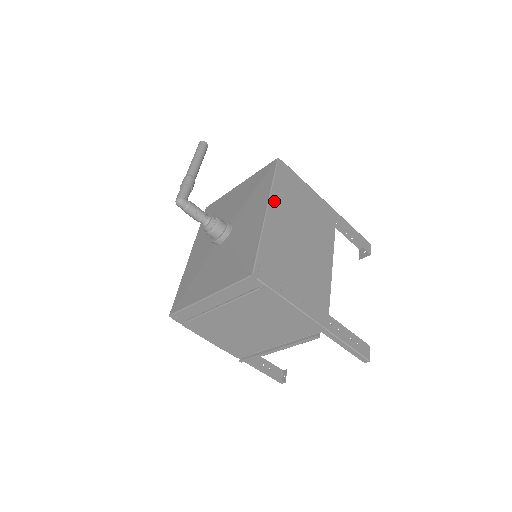
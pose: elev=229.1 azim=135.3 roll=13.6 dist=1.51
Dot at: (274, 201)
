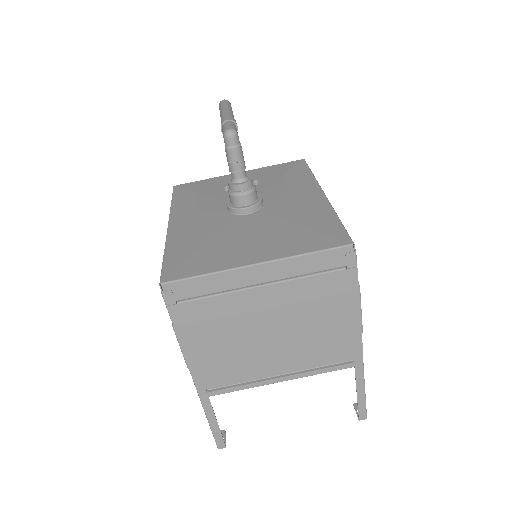
Dot at: occluded
